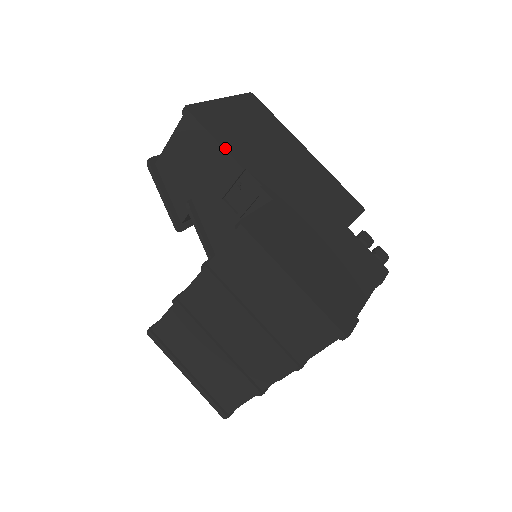
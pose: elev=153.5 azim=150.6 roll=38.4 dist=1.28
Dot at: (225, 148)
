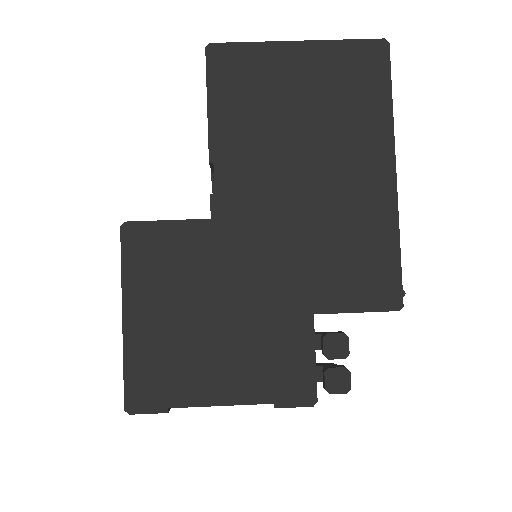
Dot at: (210, 123)
